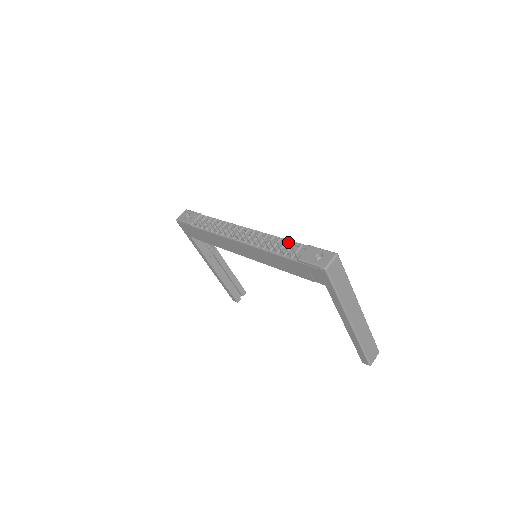
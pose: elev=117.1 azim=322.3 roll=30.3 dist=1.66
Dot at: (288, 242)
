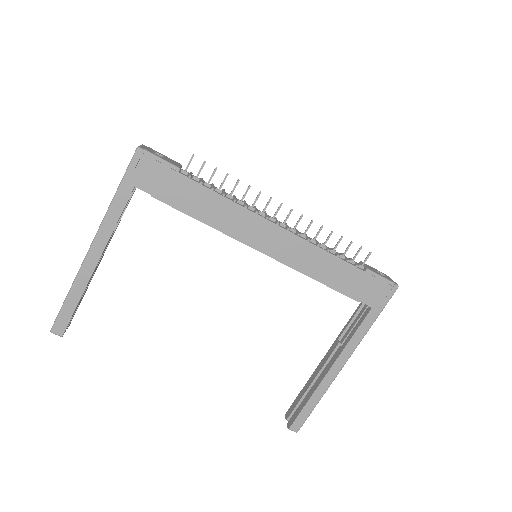
Dot at: occluded
